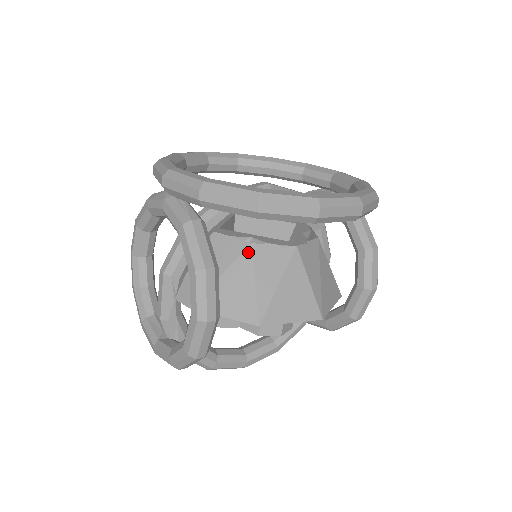
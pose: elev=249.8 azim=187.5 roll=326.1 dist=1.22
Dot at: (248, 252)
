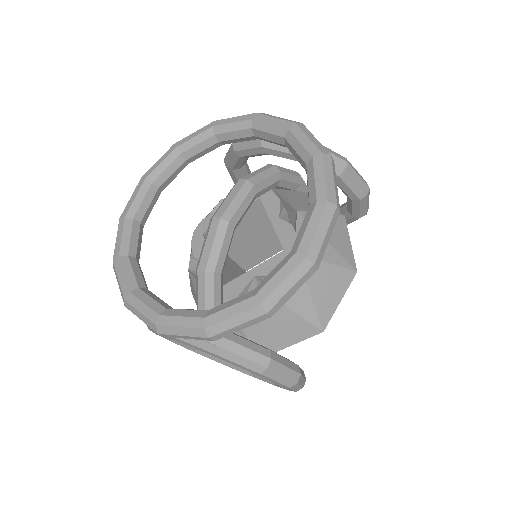
Dot at: occluded
